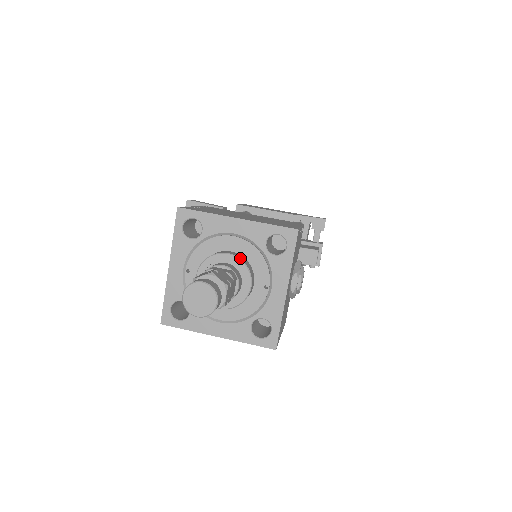
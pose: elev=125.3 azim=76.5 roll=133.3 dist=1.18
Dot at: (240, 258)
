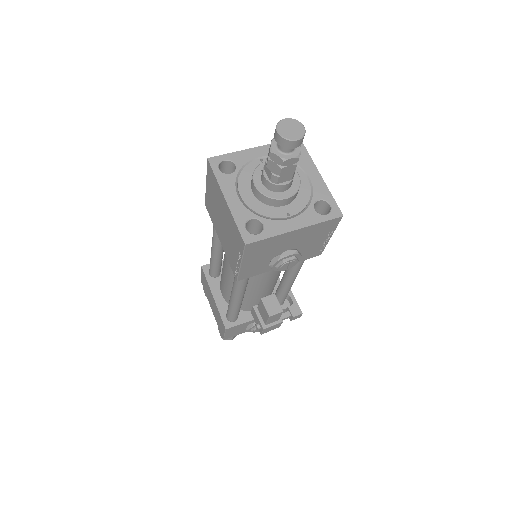
Dot at: occluded
